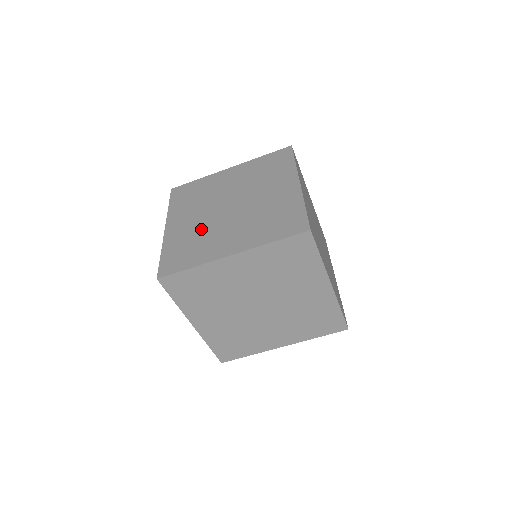
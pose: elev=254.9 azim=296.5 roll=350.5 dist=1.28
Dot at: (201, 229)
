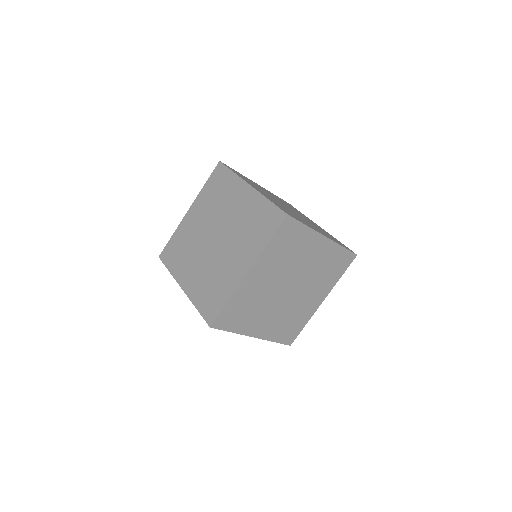
Dot at: (209, 270)
